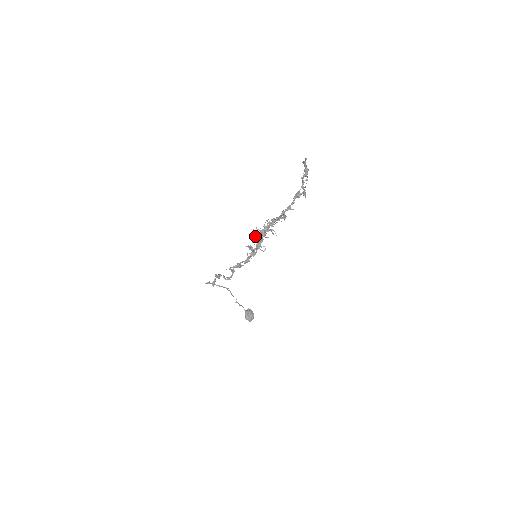
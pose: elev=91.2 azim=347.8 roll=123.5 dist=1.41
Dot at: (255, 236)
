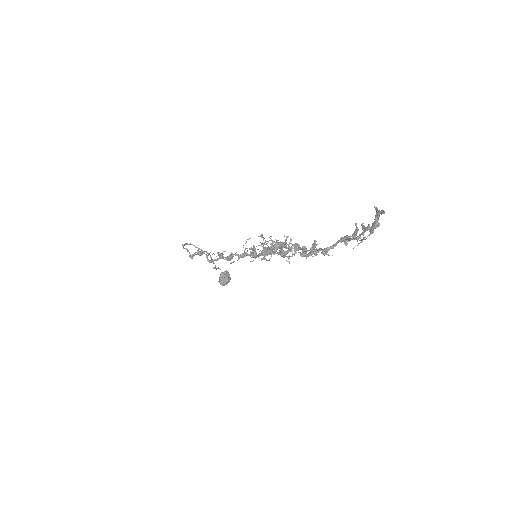
Dot at: occluded
